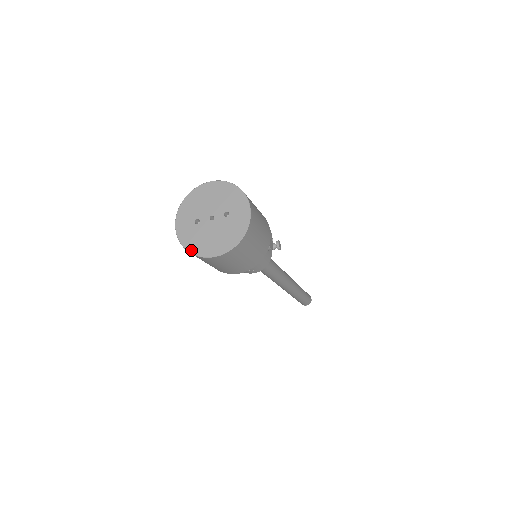
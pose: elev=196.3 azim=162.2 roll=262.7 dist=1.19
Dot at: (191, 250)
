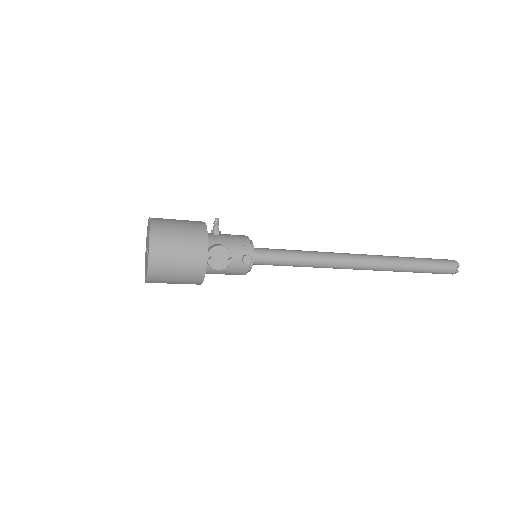
Dot at: occluded
